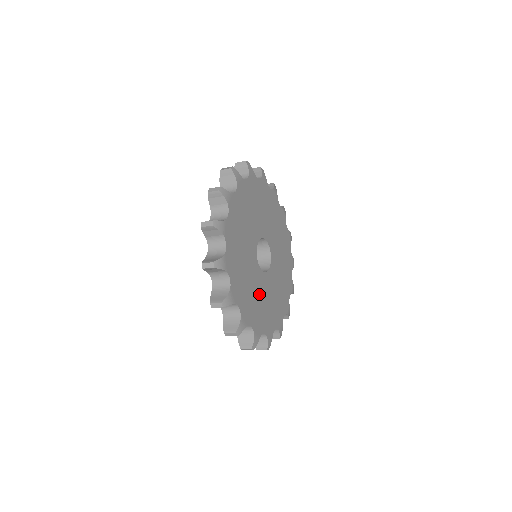
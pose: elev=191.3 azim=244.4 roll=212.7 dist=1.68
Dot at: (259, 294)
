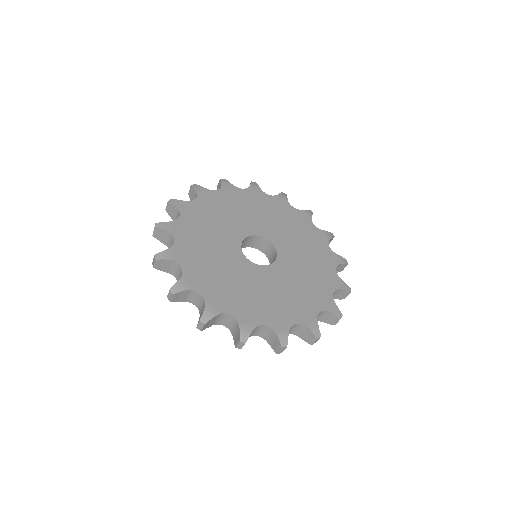
Dot at: (282, 287)
